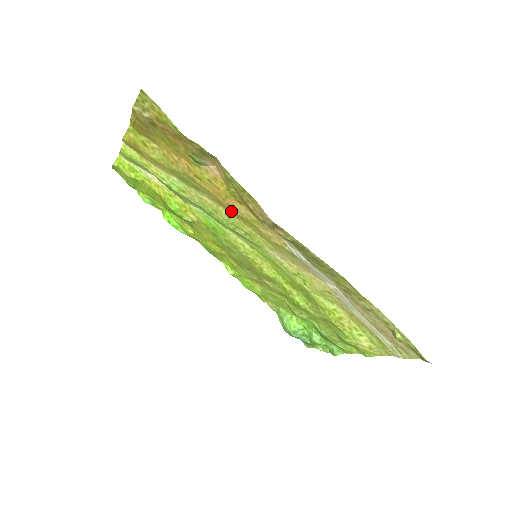
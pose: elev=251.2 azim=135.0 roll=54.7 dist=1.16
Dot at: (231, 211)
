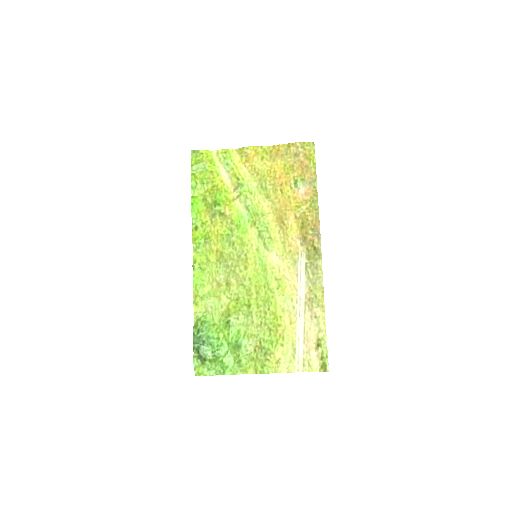
Dot at: (282, 218)
